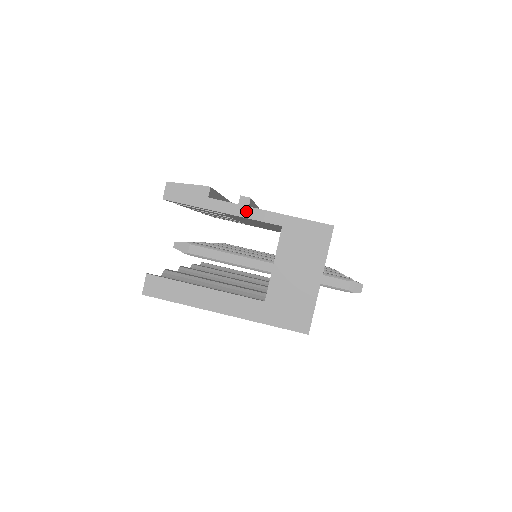
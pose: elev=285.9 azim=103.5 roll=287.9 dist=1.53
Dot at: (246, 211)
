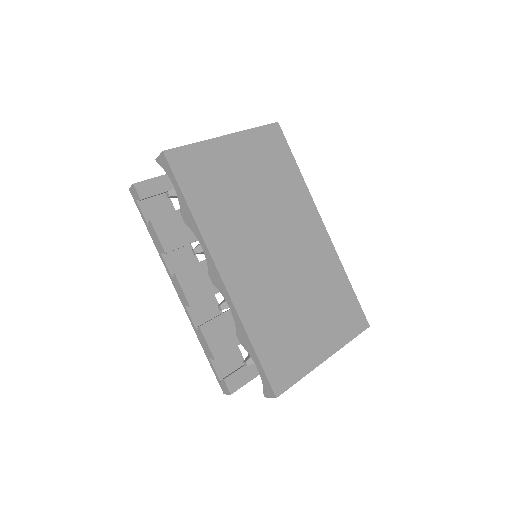
Dot at: occluded
